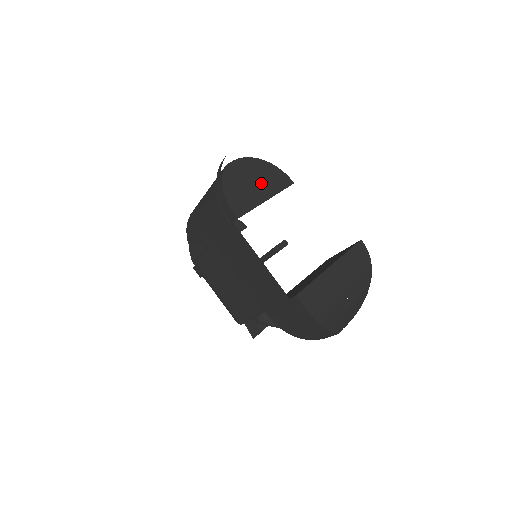
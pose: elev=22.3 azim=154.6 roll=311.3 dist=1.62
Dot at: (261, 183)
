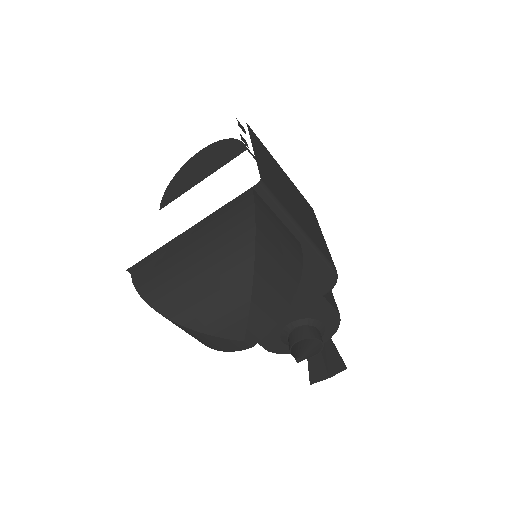
Dot at: (211, 163)
